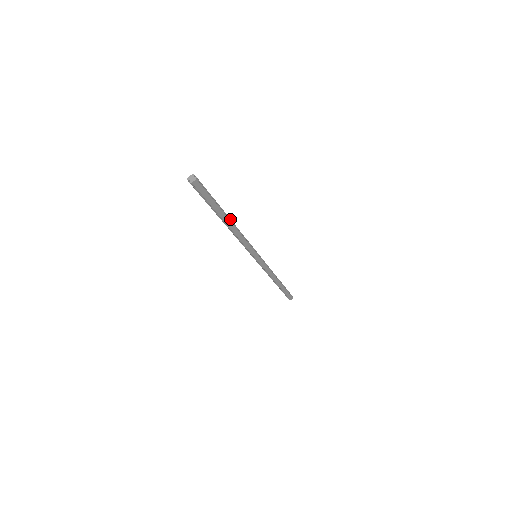
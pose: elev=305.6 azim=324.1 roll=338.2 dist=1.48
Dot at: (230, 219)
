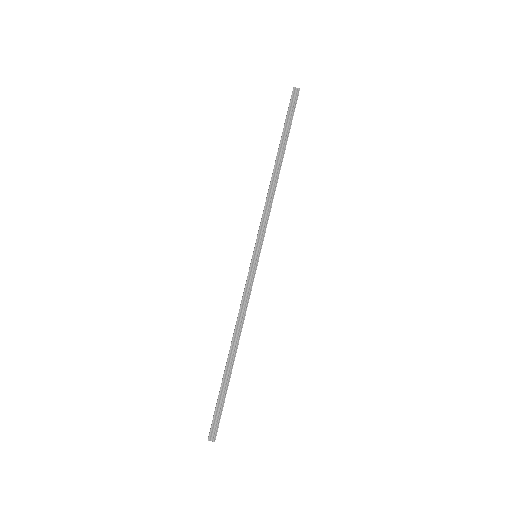
Dot at: (234, 356)
